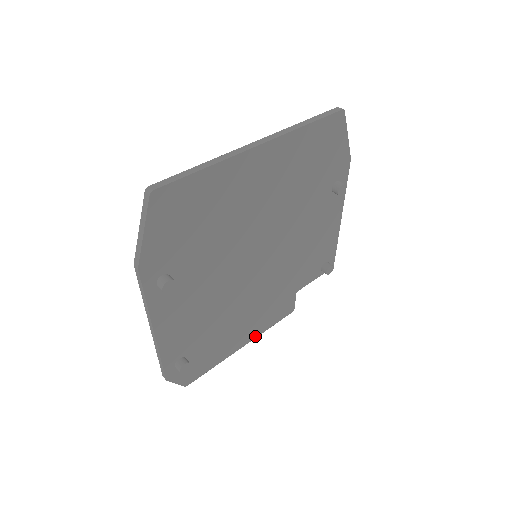
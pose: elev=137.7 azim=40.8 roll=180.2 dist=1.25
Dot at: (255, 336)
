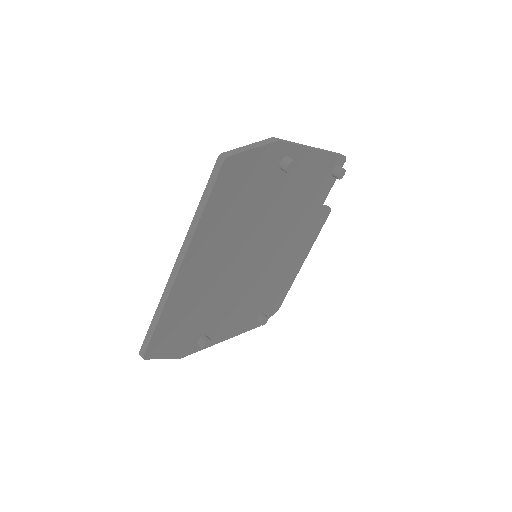
Dot at: (308, 251)
